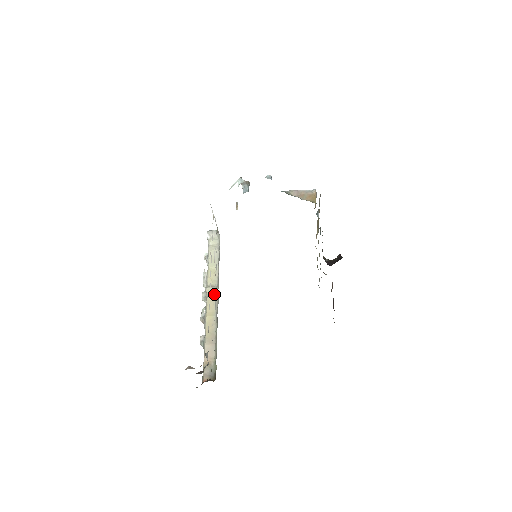
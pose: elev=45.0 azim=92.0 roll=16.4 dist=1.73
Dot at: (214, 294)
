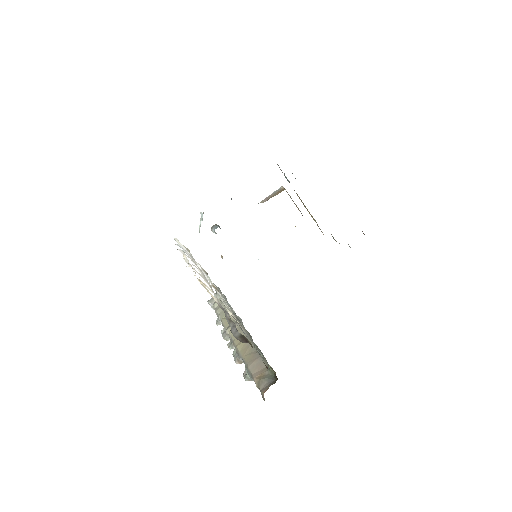
Dot at: (237, 327)
